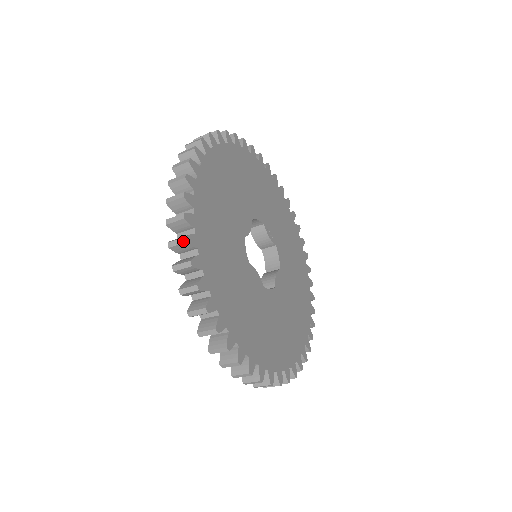
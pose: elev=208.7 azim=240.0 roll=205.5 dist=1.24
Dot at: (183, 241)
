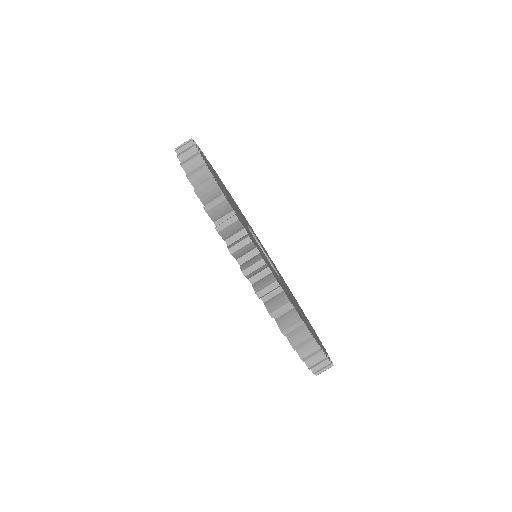
Dot at: (202, 167)
